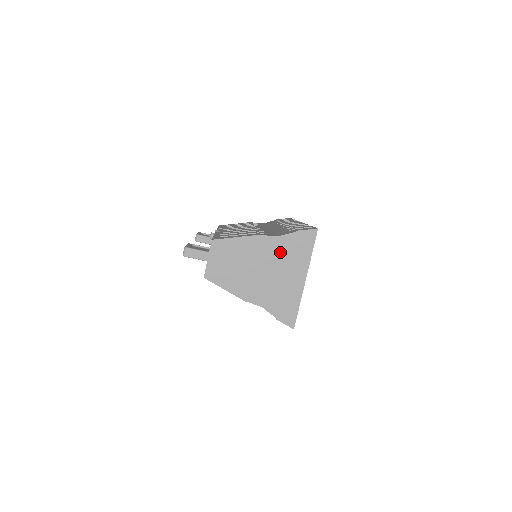
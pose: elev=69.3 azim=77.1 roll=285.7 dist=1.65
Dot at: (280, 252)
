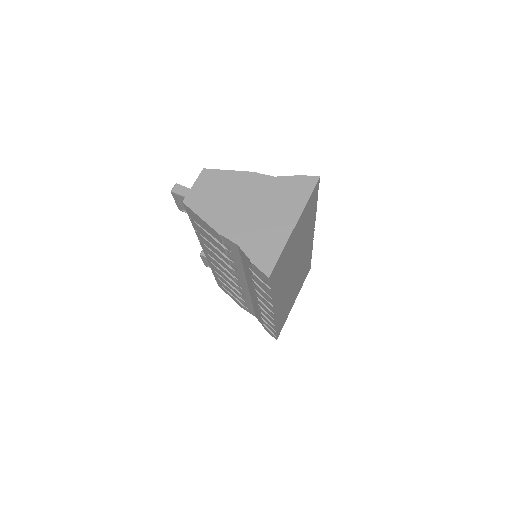
Dot at: (273, 192)
